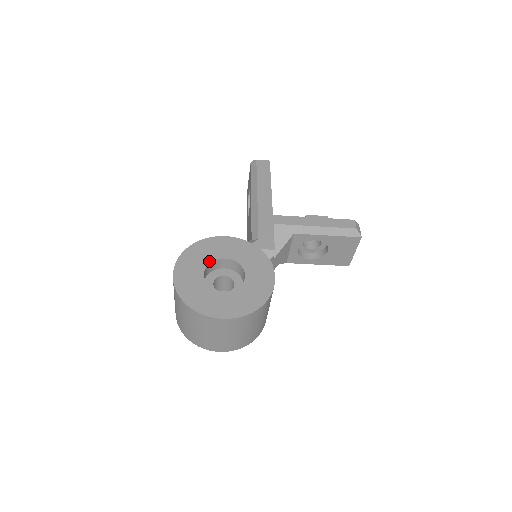
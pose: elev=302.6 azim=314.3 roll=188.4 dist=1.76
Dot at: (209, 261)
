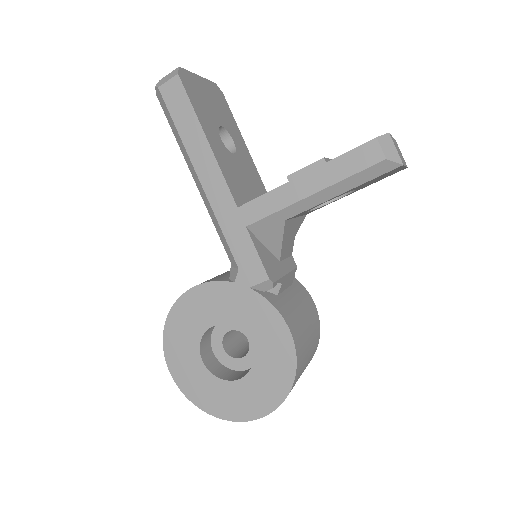
Dot at: (198, 339)
